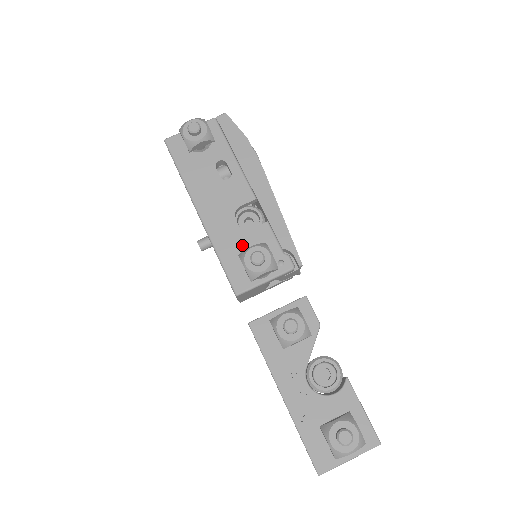
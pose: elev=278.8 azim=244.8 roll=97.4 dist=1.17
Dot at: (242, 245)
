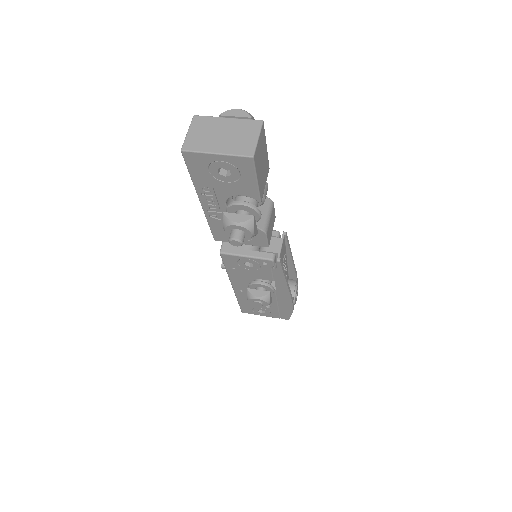
Dot at: occluded
